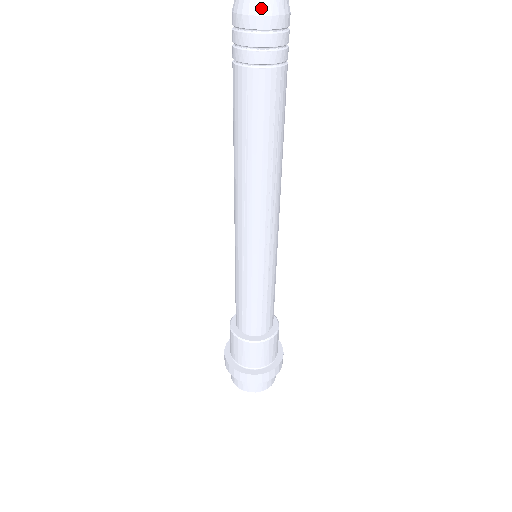
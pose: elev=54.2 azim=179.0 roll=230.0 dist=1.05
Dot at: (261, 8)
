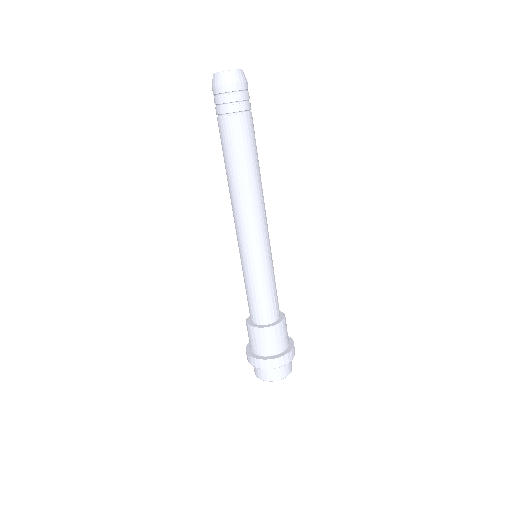
Dot at: (217, 82)
